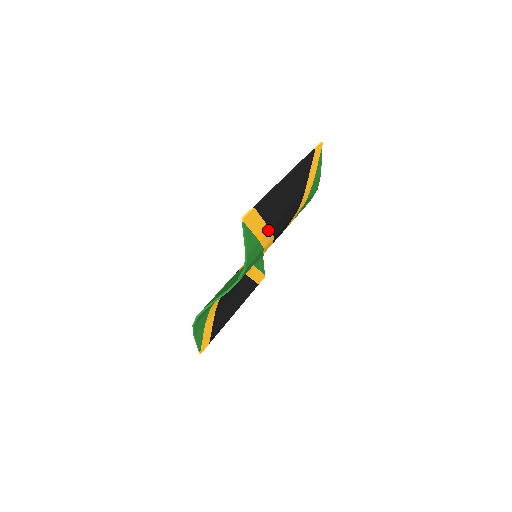
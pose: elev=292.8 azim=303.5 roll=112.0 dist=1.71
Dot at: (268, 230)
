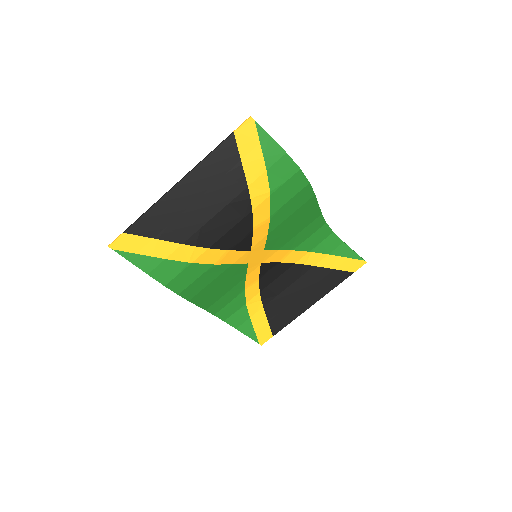
Dot at: (178, 245)
